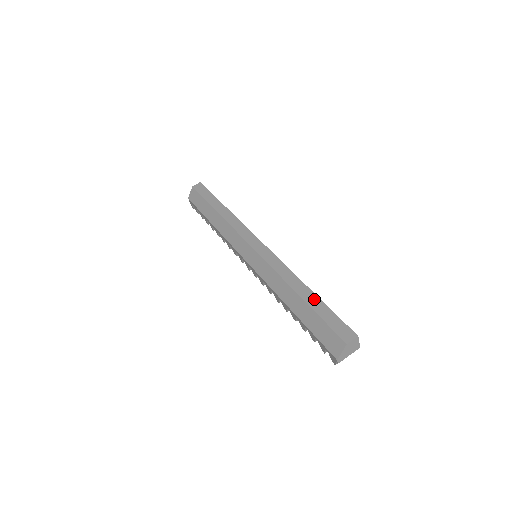
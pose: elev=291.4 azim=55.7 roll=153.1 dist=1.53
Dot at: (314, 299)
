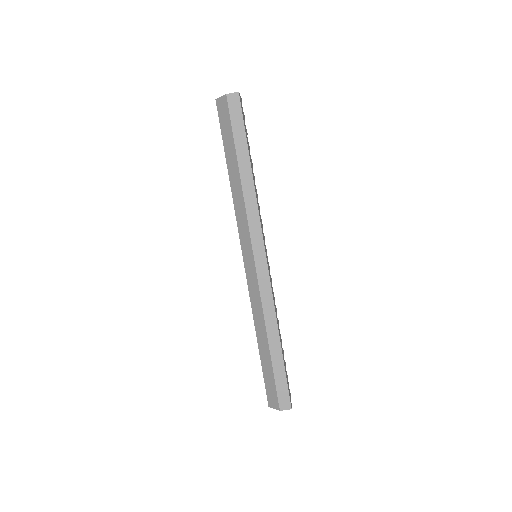
Dot at: (279, 357)
